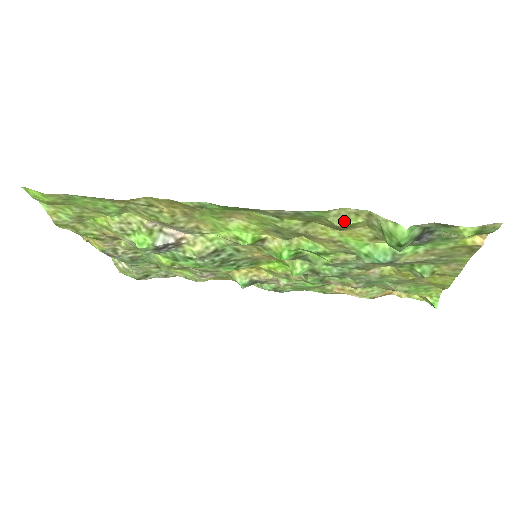
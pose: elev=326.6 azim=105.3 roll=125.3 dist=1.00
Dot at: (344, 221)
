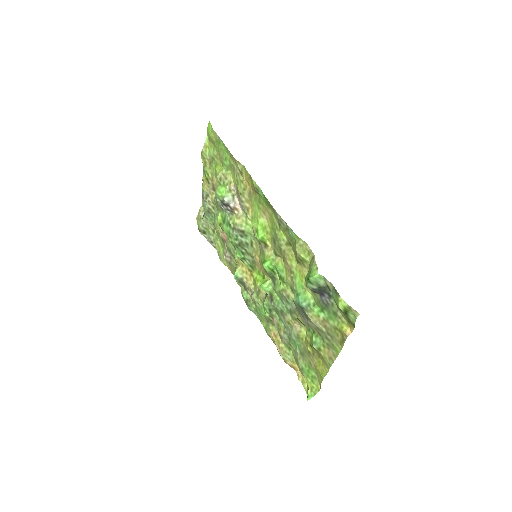
Dot at: (301, 252)
